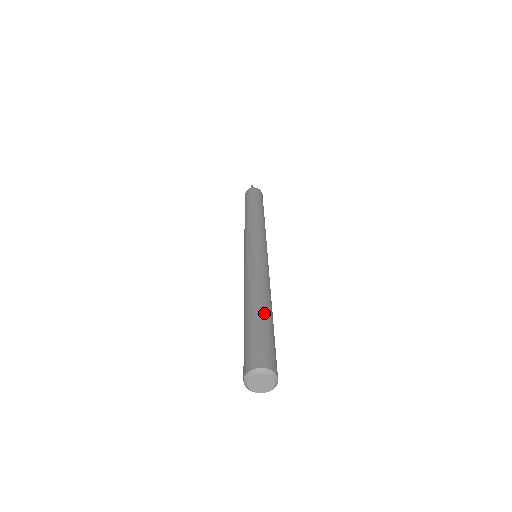
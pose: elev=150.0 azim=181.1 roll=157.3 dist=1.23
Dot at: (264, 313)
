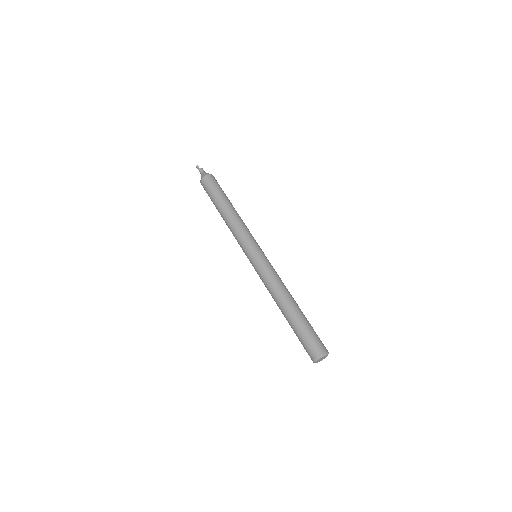
Dot at: (300, 314)
